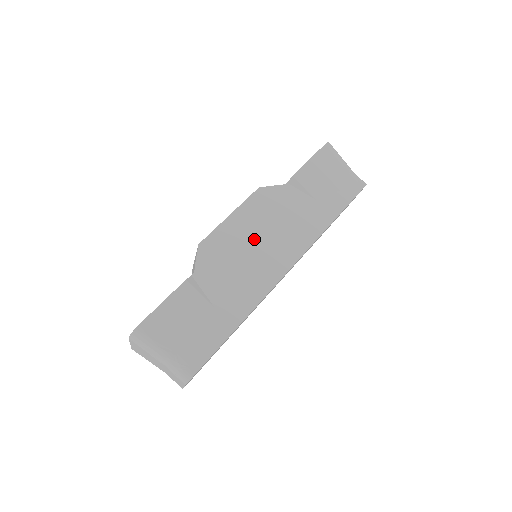
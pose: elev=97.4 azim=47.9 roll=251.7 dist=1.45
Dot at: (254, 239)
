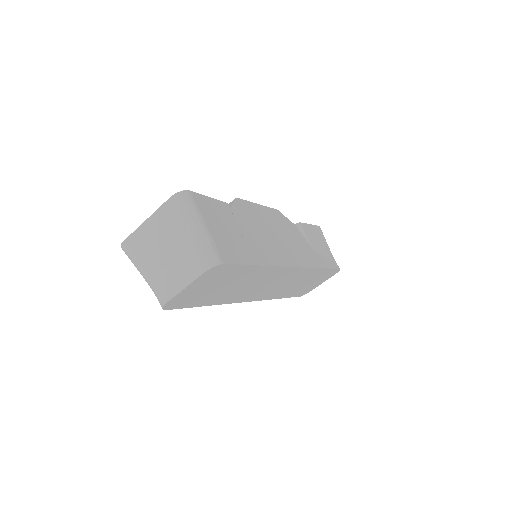
Dot at: (274, 230)
